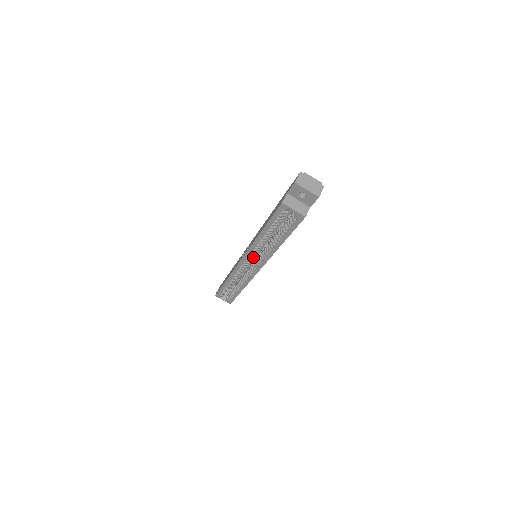
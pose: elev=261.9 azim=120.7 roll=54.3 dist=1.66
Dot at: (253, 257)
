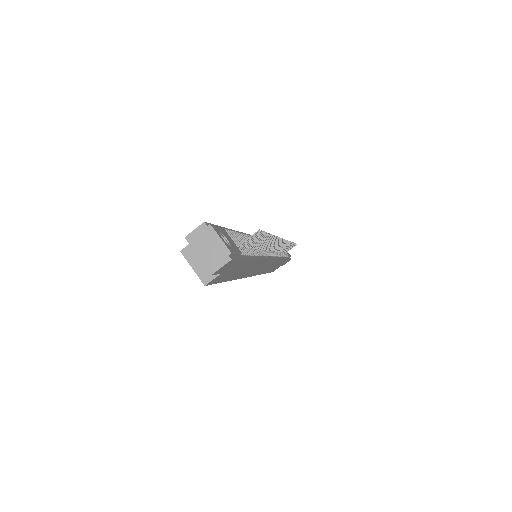
Dot at: occluded
